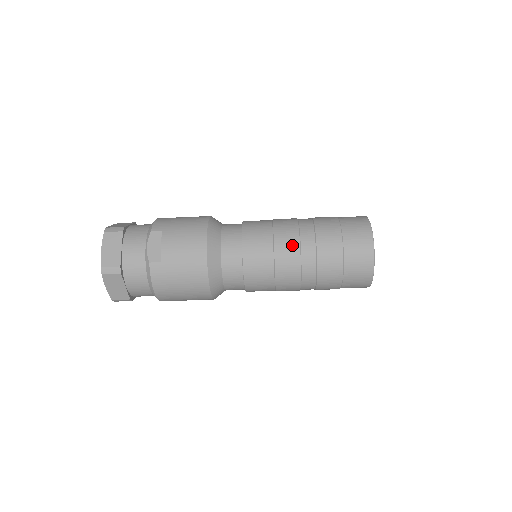
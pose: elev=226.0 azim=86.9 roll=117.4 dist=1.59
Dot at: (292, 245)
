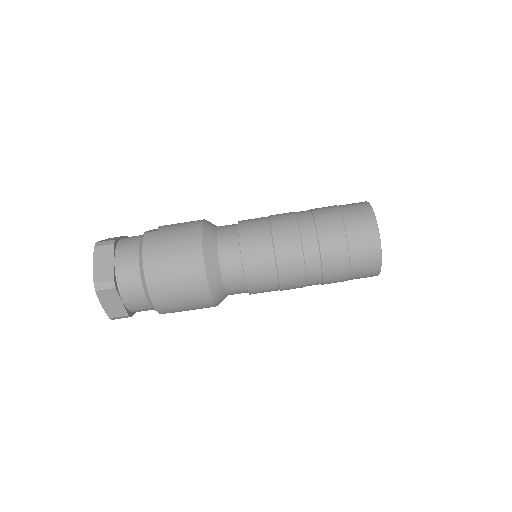
Dot at: (287, 213)
